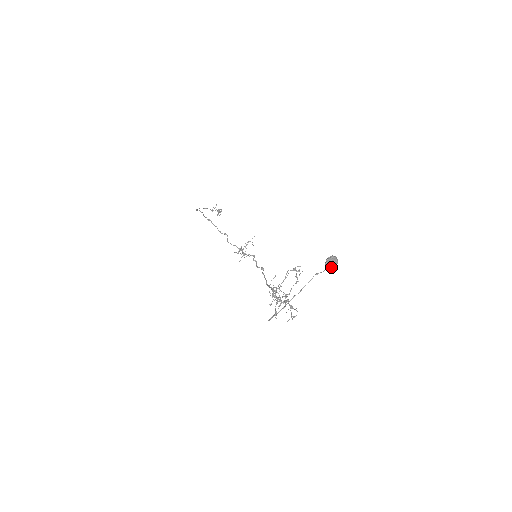
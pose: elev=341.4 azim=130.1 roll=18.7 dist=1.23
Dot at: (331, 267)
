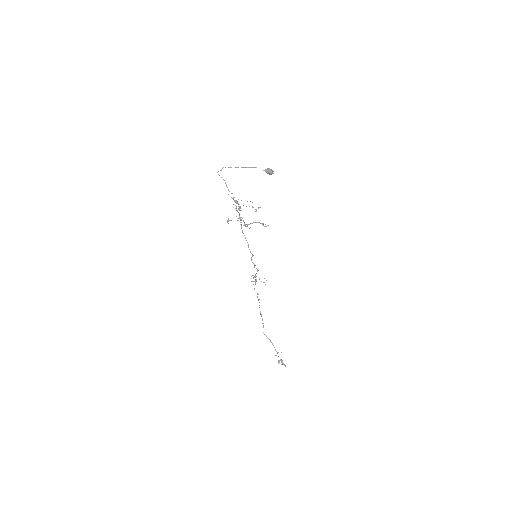
Dot at: (267, 170)
